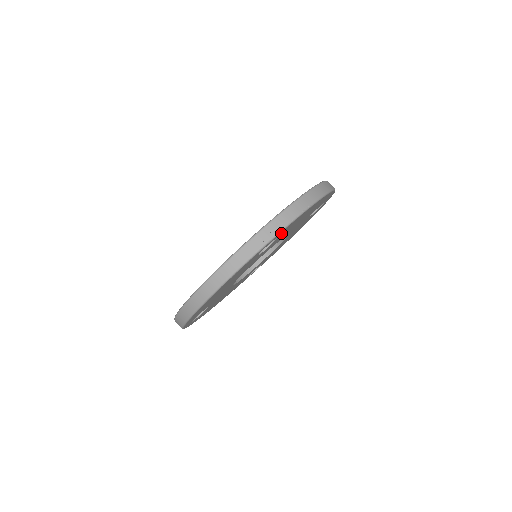
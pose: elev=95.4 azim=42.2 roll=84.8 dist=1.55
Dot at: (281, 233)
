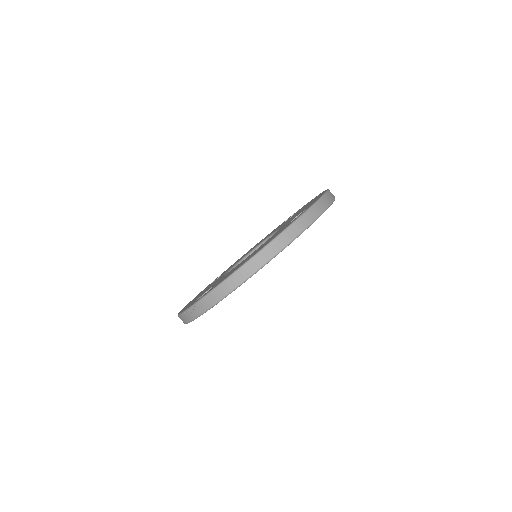
Dot at: occluded
